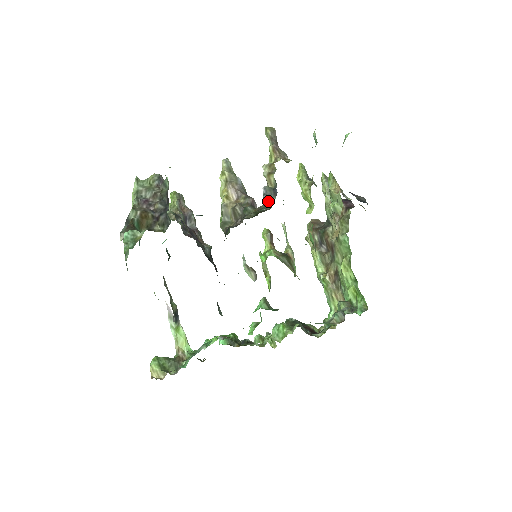
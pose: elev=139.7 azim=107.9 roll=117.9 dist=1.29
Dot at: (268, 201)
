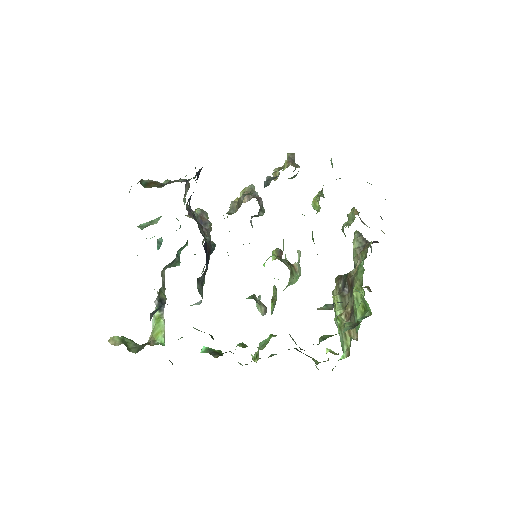
Dot at: (267, 183)
